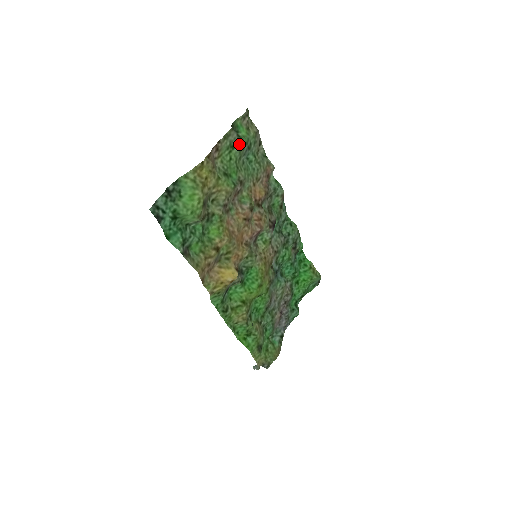
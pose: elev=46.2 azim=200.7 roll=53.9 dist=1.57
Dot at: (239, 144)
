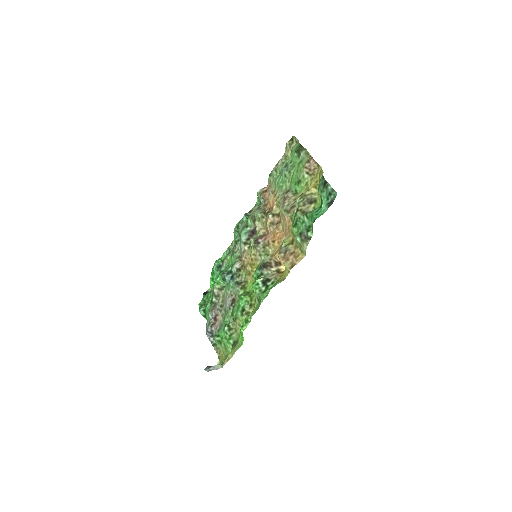
Dot at: (297, 162)
